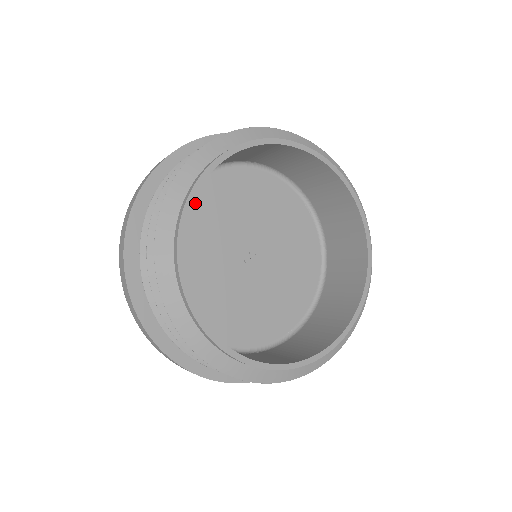
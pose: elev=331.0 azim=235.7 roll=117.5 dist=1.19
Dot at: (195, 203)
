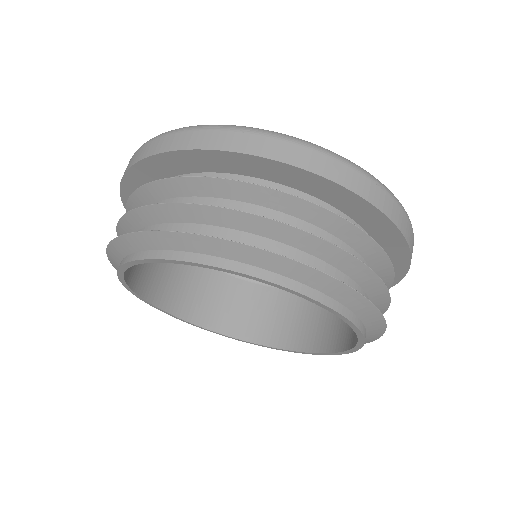
Dot at: occluded
